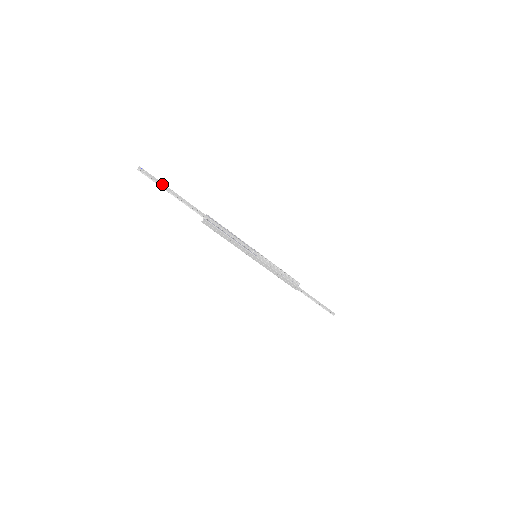
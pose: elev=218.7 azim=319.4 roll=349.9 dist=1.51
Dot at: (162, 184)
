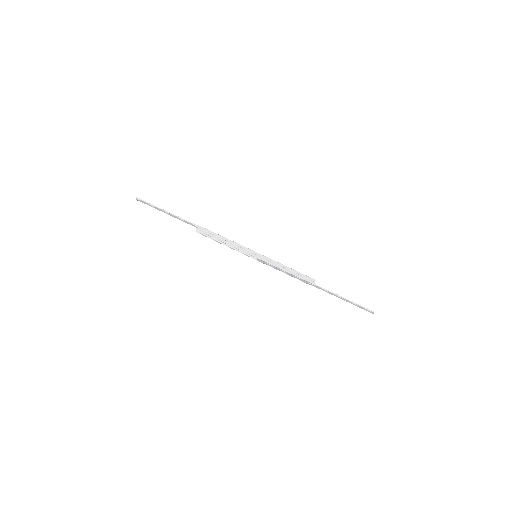
Dot at: (156, 207)
